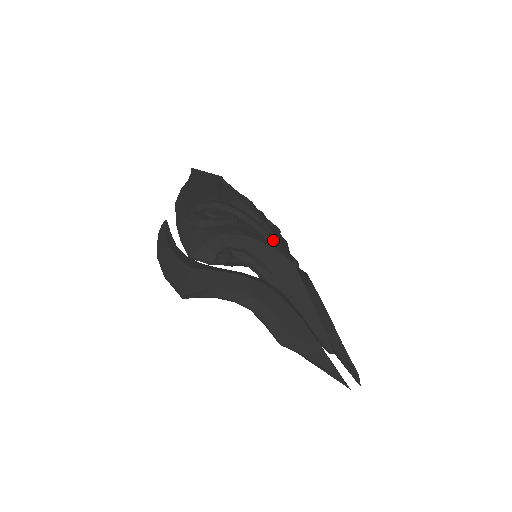
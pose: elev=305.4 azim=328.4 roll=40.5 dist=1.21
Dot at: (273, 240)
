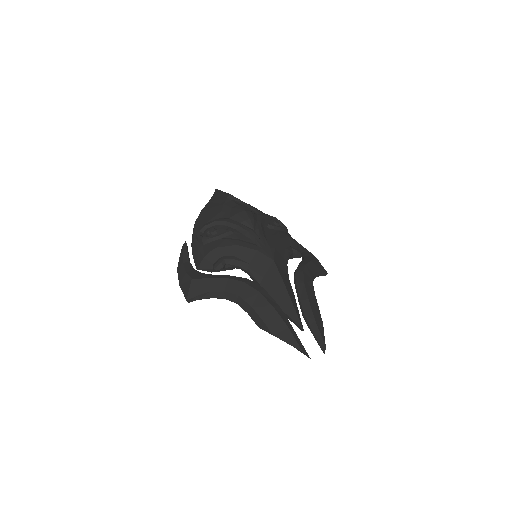
Dot at: (259, 243)
